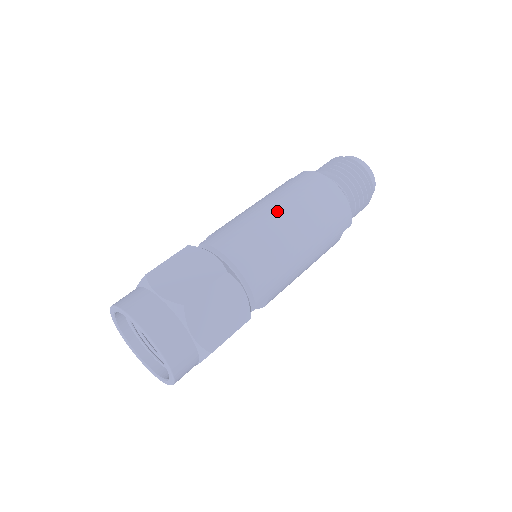
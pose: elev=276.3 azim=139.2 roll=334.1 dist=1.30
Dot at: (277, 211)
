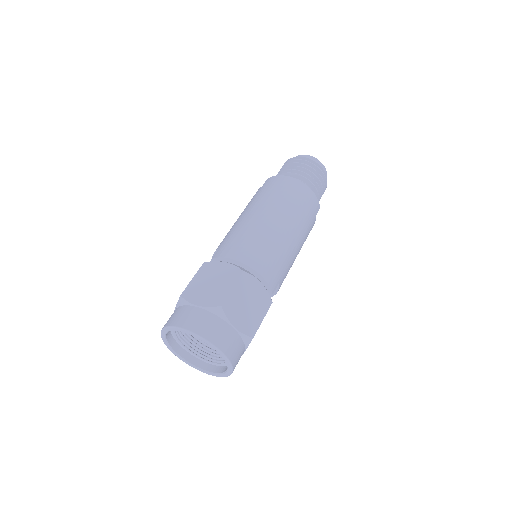
Dot at: (261, 214)
